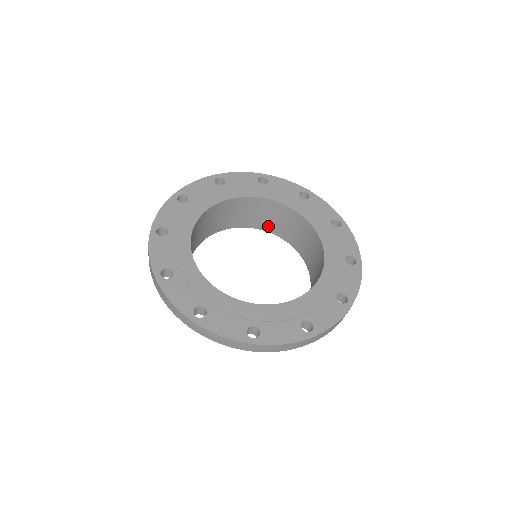
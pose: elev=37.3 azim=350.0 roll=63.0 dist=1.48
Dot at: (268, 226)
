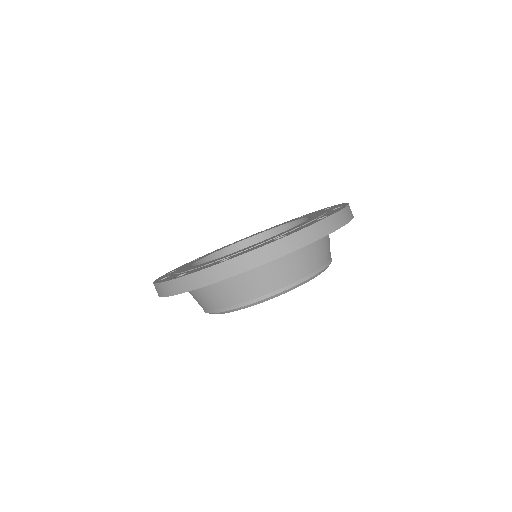
Dot at: occluded
